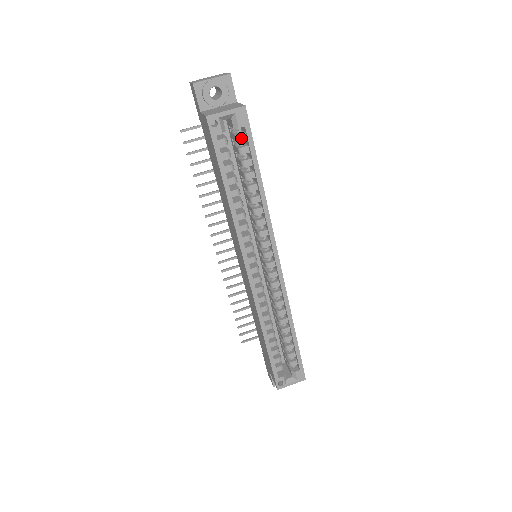
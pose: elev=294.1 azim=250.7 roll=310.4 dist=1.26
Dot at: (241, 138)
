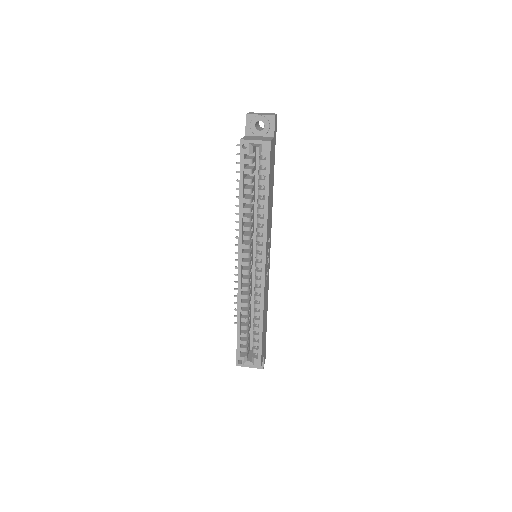
Dot at: (262, 163)
